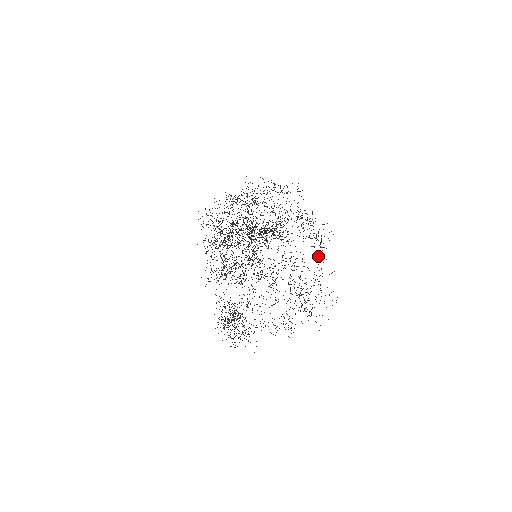
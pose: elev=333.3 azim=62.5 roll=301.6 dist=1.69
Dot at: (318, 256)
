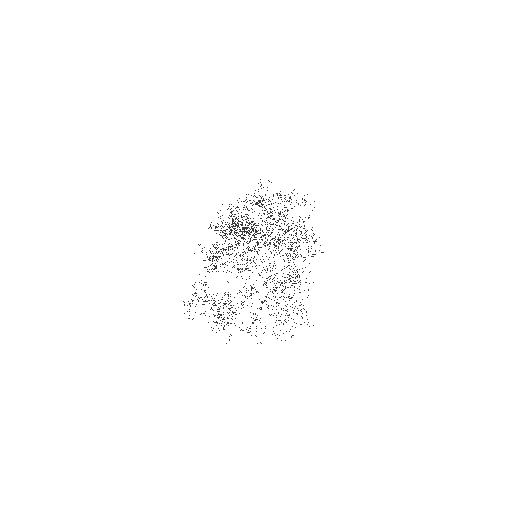
Dot at: occluded
